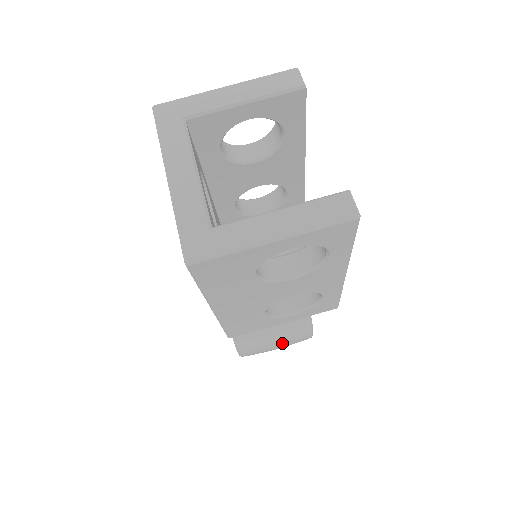
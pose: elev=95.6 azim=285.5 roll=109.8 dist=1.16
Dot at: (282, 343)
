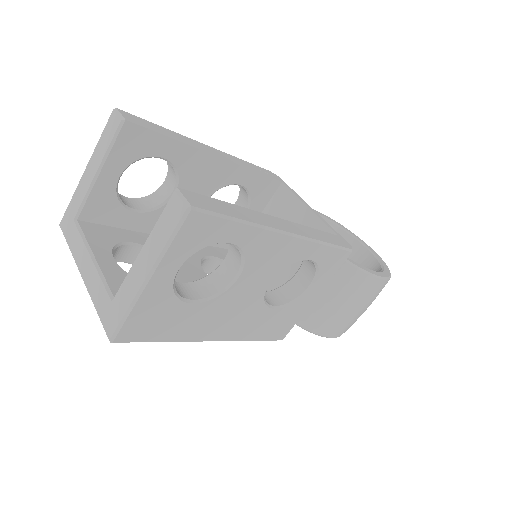
Dot at: (357, 305)
